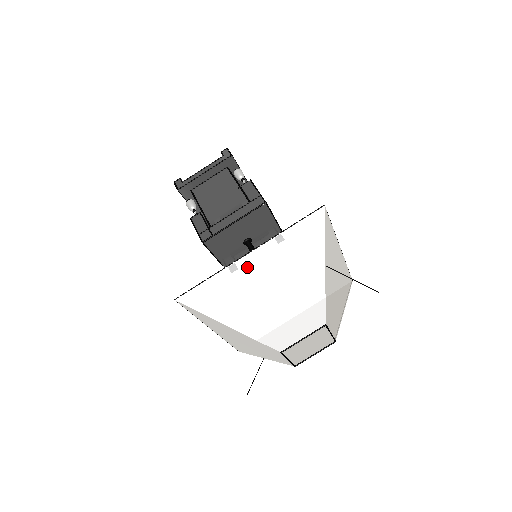
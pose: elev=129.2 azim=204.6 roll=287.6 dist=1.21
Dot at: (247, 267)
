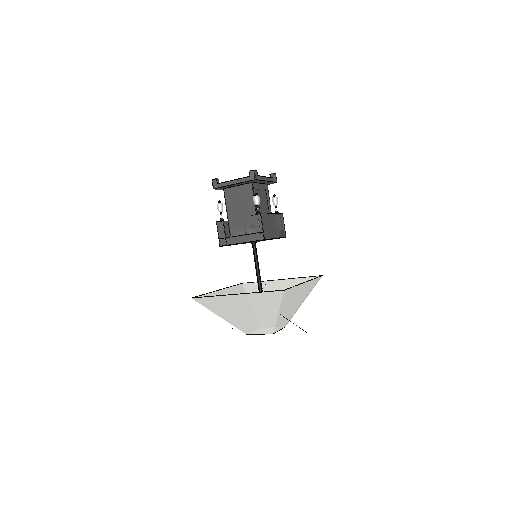
Dot at: (233, 299)
